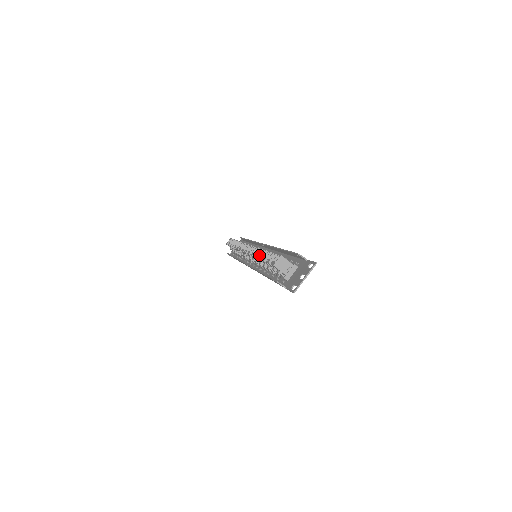
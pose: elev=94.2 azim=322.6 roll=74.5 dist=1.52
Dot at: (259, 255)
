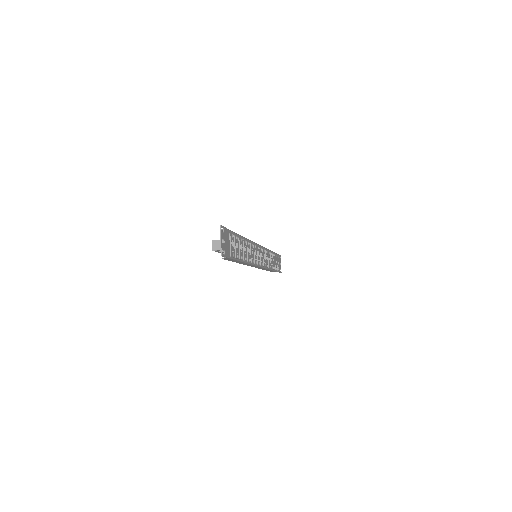
Dot at: occluded
